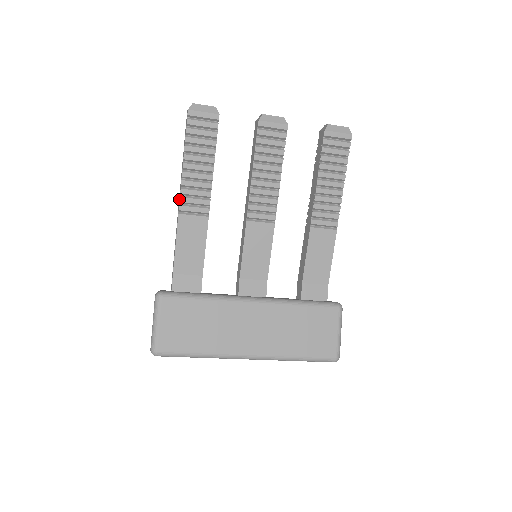
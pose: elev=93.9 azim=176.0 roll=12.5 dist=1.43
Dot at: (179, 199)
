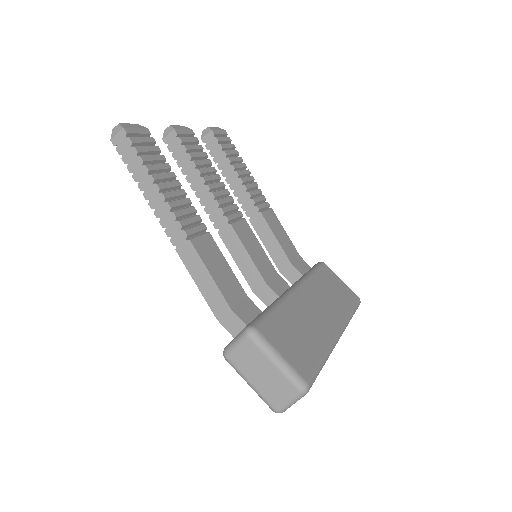
Dot at: (176, 227)
